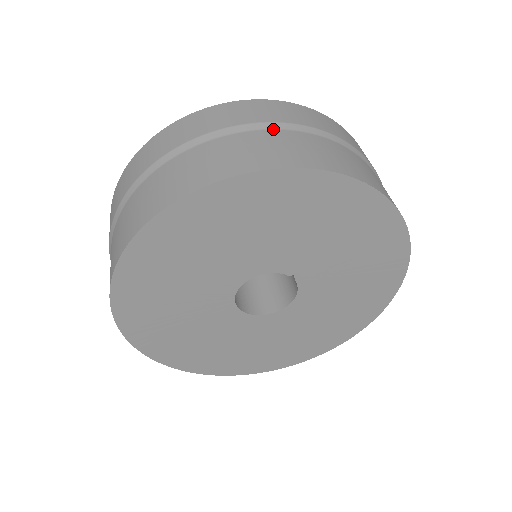
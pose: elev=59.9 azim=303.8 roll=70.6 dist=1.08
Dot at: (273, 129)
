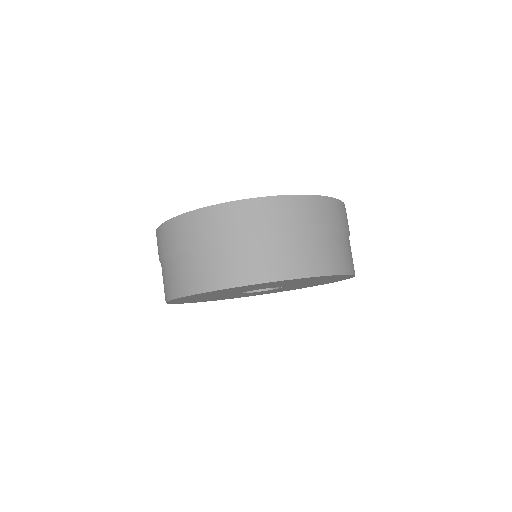
Dot at: (310, 233)
